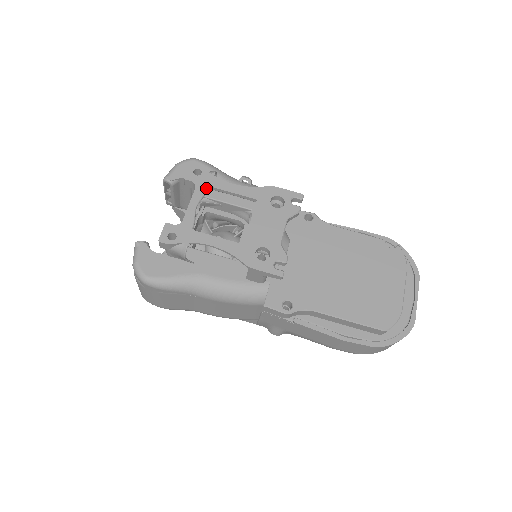
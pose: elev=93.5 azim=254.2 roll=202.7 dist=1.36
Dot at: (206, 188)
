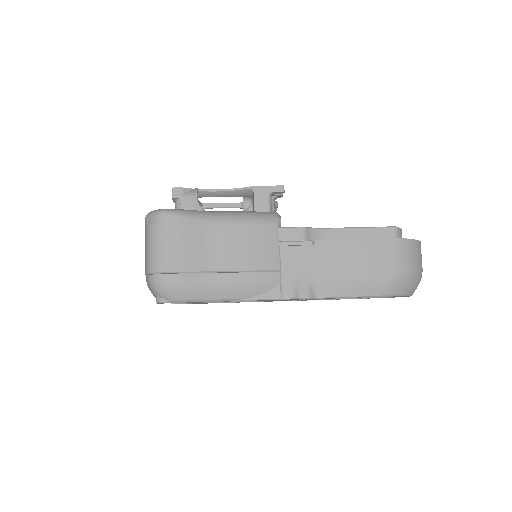
Dot at: occluded
